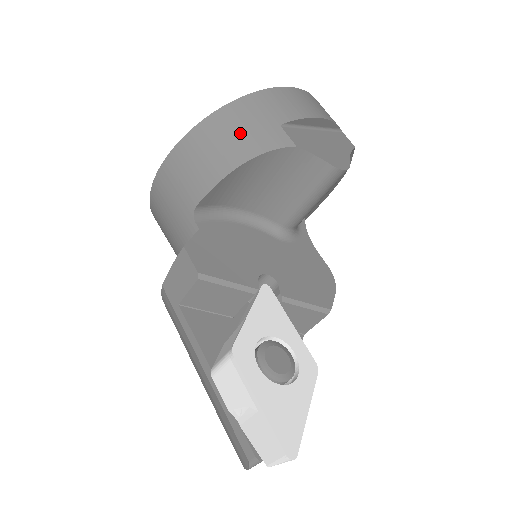
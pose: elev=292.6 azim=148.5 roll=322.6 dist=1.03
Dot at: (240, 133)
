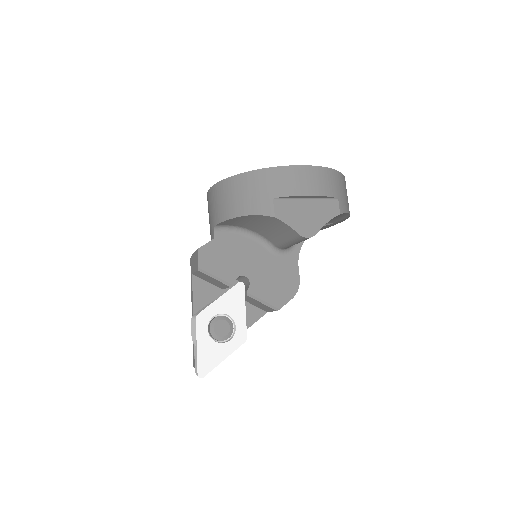
Dot at: (248, 195)
